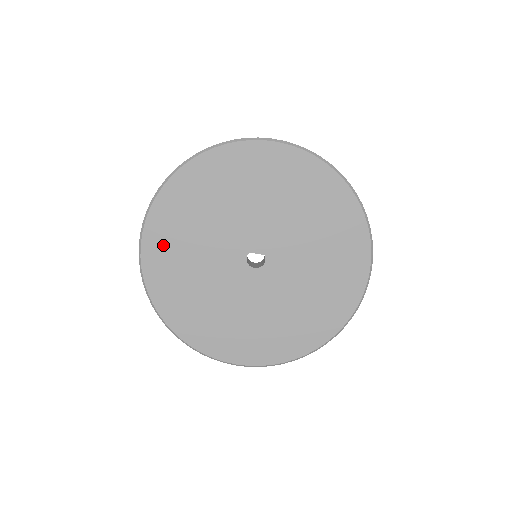
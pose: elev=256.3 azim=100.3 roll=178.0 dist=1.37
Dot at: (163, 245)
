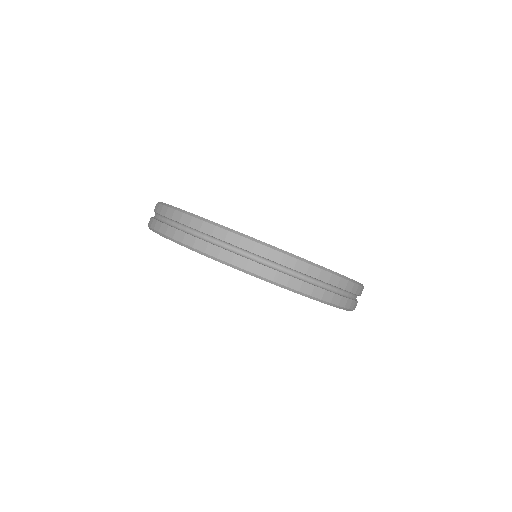
Dot at: occluded
